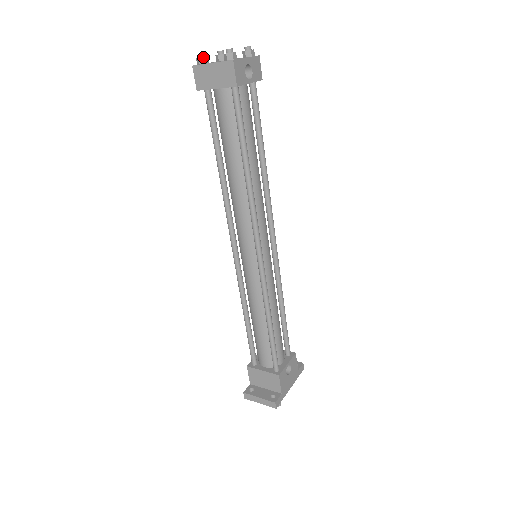
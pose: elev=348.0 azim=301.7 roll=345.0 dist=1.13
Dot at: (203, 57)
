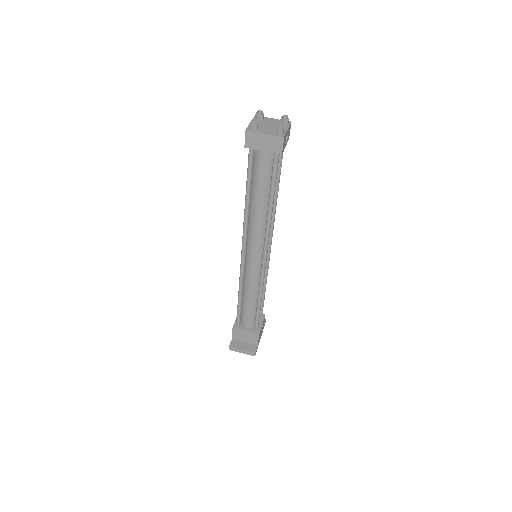
Dot at: (256, 126)
